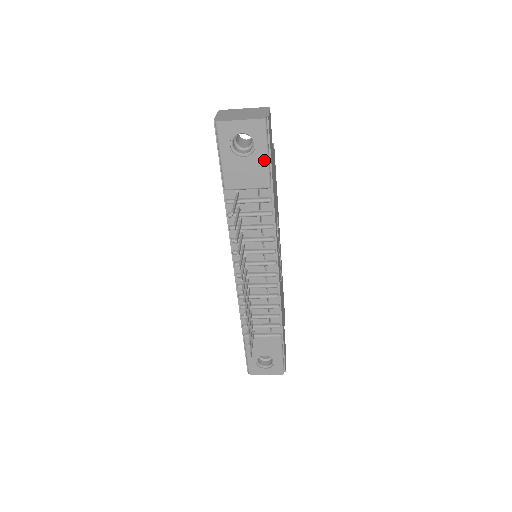
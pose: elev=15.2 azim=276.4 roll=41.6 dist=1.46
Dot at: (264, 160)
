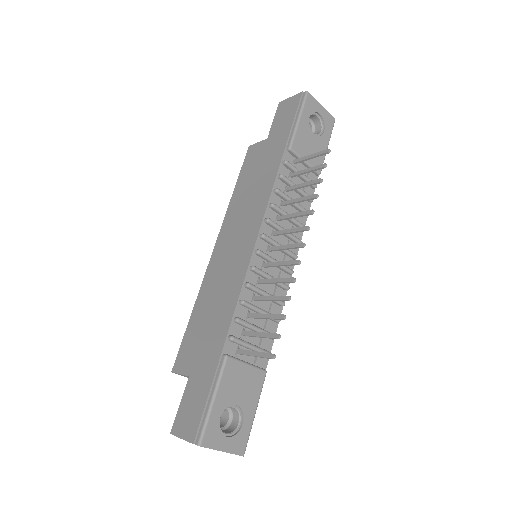
Dot at: (325, 148)
